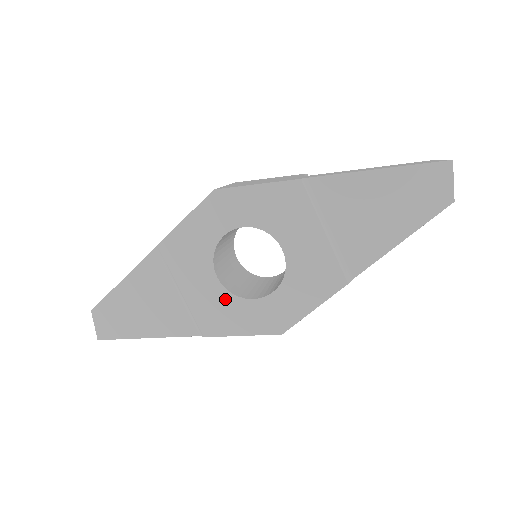
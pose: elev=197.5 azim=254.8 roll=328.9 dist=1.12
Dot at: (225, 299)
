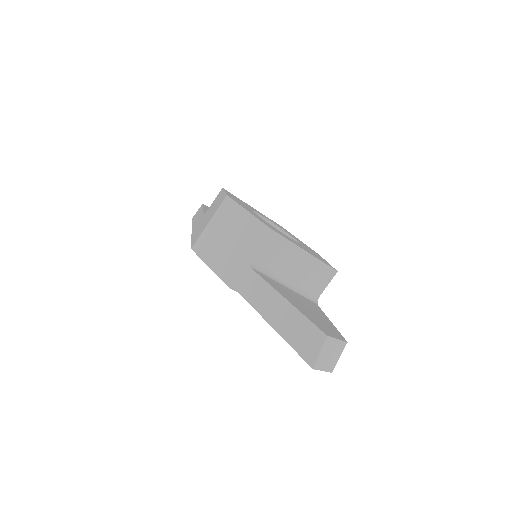
Dot at: occluded
